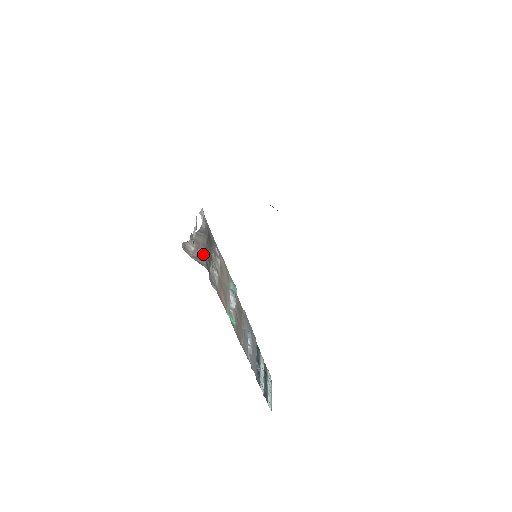
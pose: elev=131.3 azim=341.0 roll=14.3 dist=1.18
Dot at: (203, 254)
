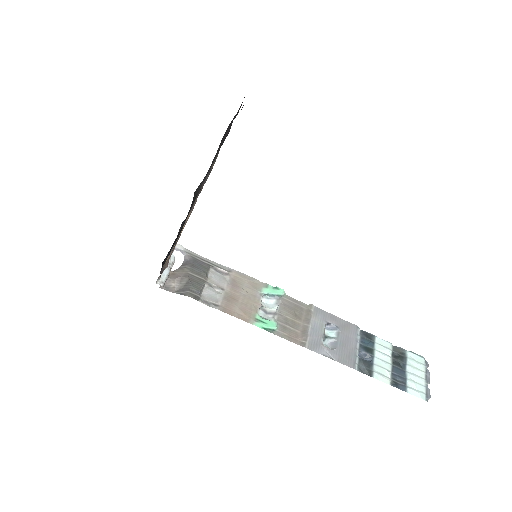
Dot at: (186, 284)
